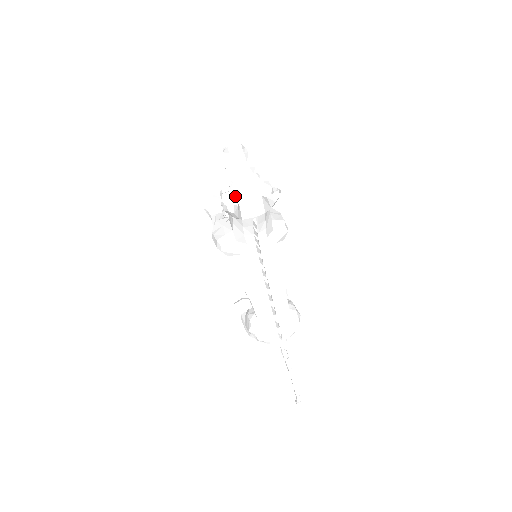
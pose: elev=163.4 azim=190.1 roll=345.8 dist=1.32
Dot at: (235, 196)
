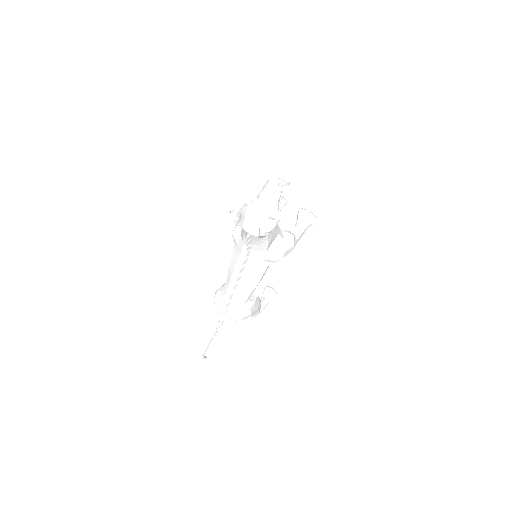
Dot at: (246, 212)
